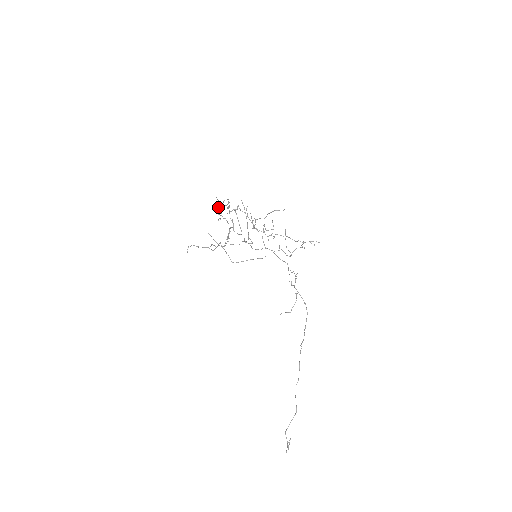
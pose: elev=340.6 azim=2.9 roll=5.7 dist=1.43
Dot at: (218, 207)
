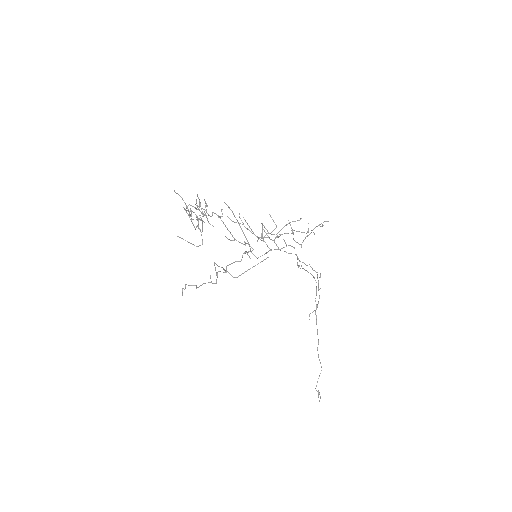
Dot at: (189, 212)
